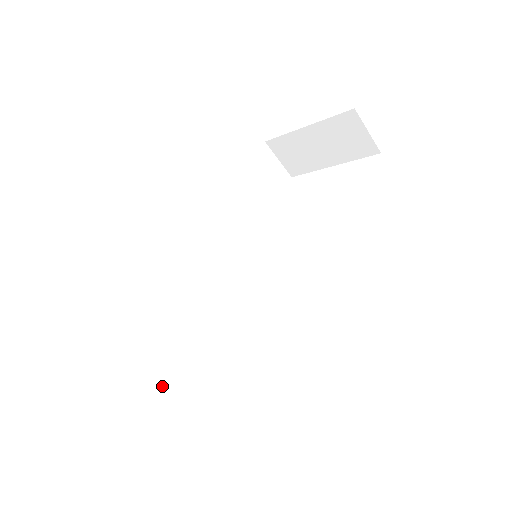
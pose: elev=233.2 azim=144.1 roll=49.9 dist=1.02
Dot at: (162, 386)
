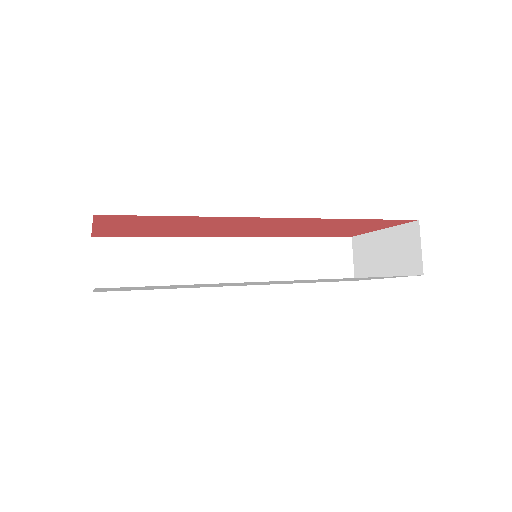
Dot at: occluded
